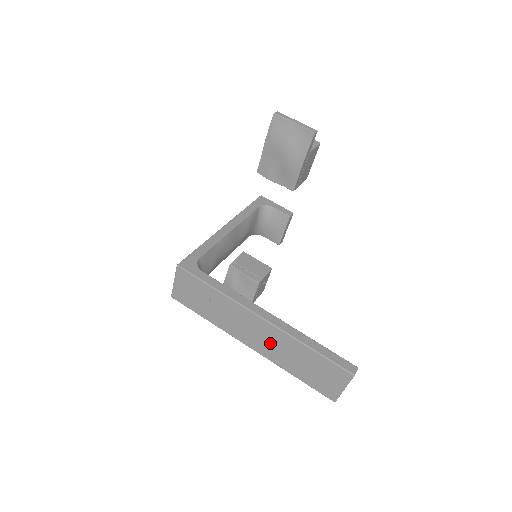
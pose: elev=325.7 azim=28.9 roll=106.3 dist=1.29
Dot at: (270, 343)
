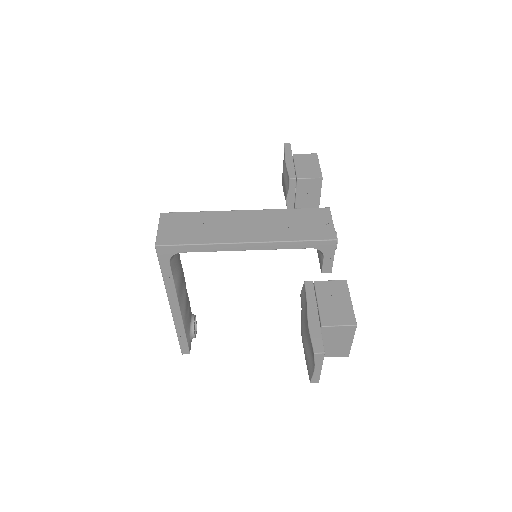
Dot at: occluded
